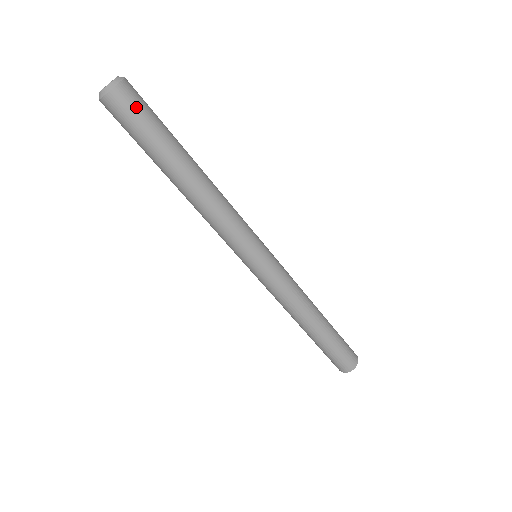
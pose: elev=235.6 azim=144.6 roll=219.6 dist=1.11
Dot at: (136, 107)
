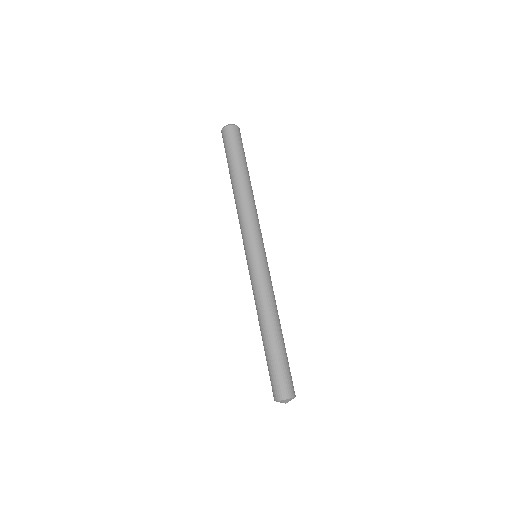
Dot at: (234, 137)
